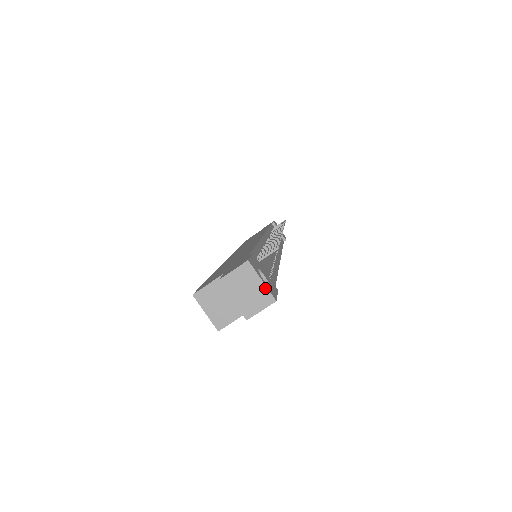
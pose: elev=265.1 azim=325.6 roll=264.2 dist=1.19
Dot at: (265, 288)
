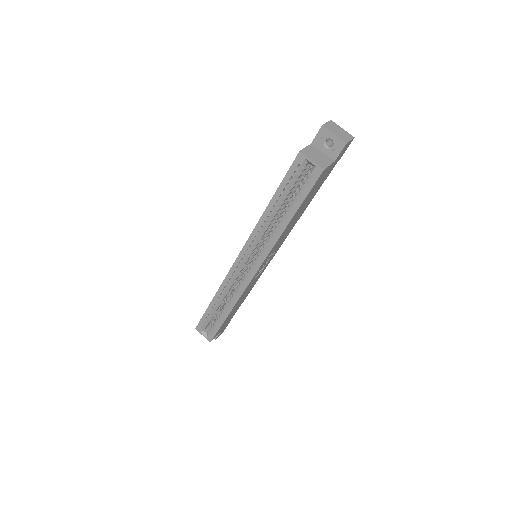
Dot at: (346, 132)
